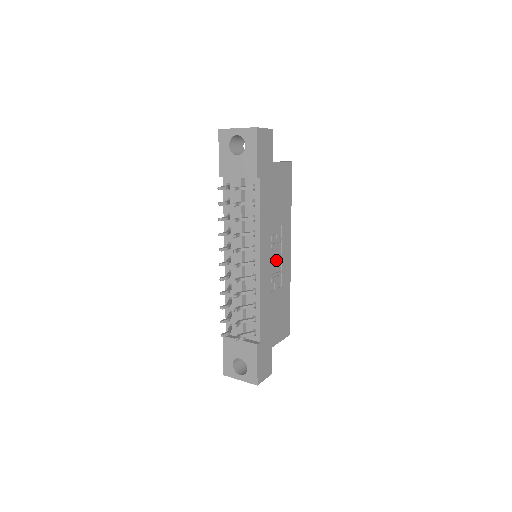
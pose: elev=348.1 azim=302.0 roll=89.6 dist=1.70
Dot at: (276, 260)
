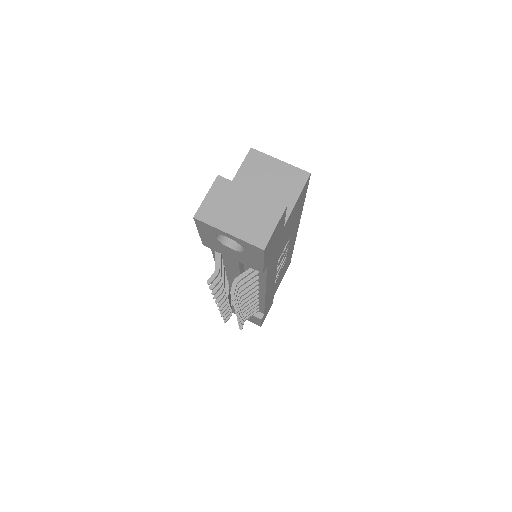
Dot at: (281, 261)
